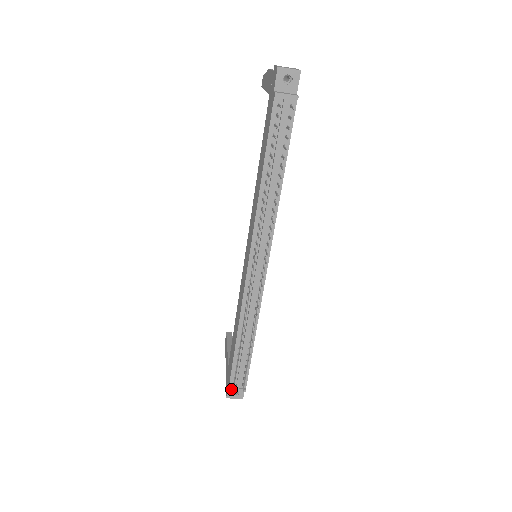
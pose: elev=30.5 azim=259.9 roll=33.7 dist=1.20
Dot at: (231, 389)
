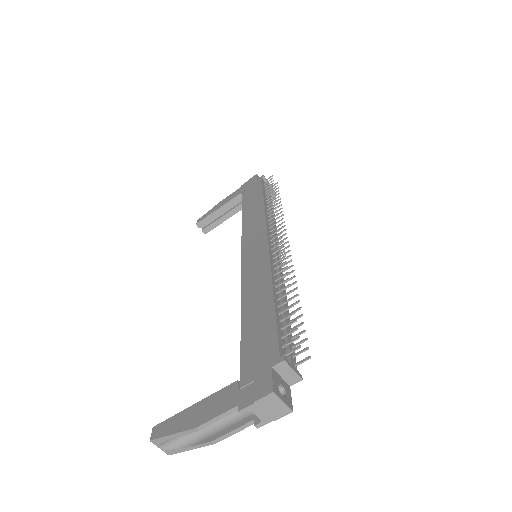
Dot at: (286, 359)
